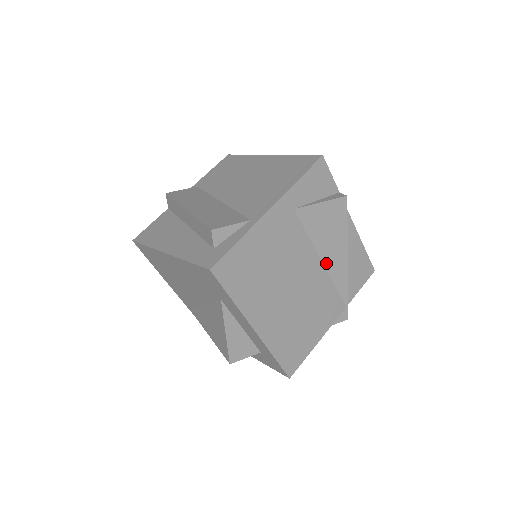
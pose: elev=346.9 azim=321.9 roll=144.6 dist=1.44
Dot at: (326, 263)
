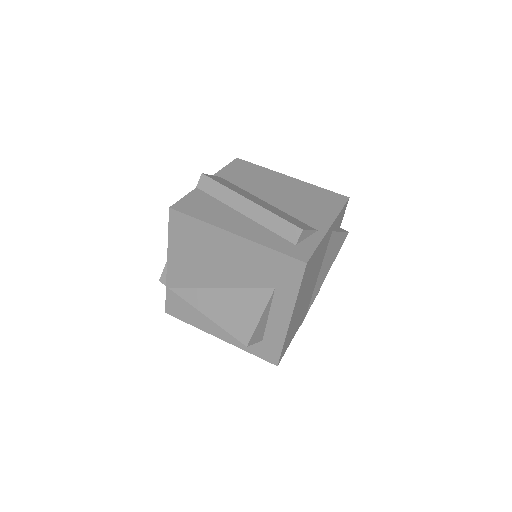
Dot at: (318, 278)
